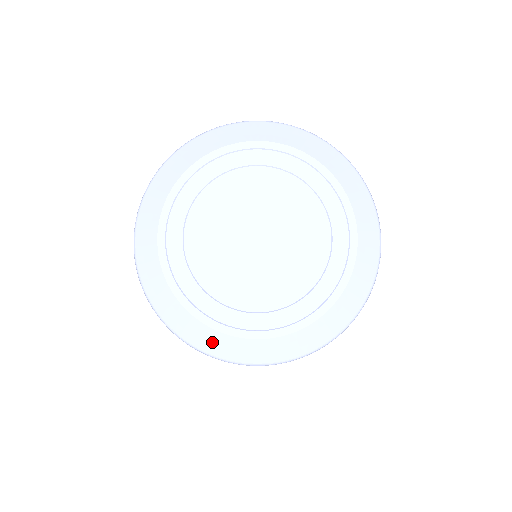
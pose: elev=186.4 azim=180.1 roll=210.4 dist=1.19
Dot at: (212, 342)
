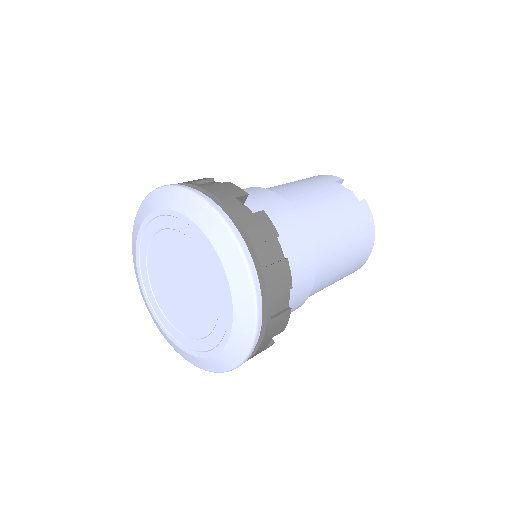
Dot at: (167, 339)
